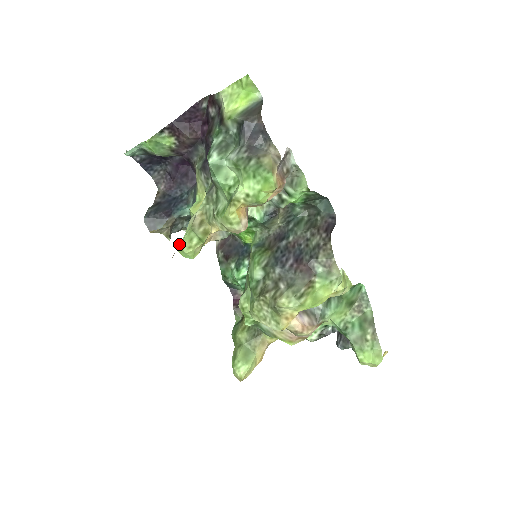
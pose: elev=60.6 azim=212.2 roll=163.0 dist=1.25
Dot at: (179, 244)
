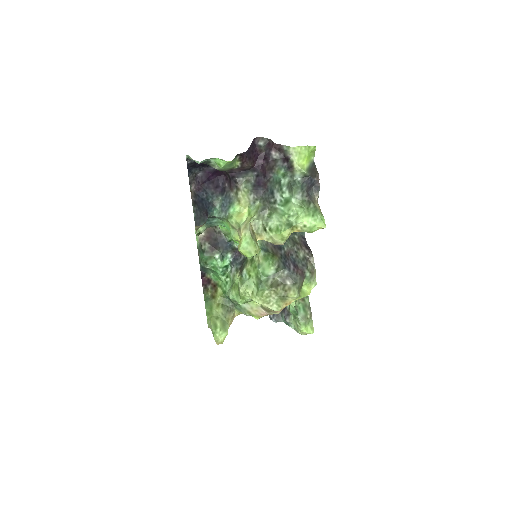
Dot at: (241, 246)
